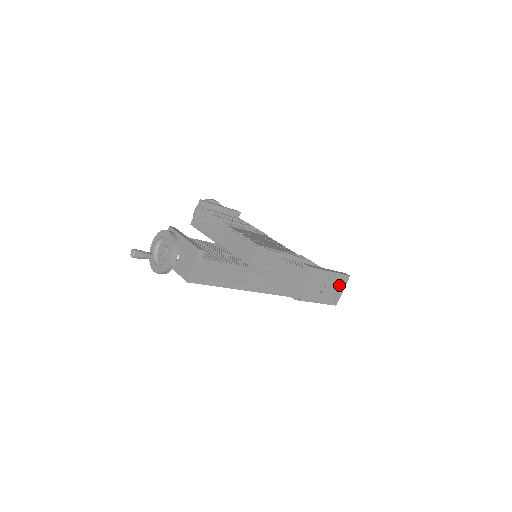
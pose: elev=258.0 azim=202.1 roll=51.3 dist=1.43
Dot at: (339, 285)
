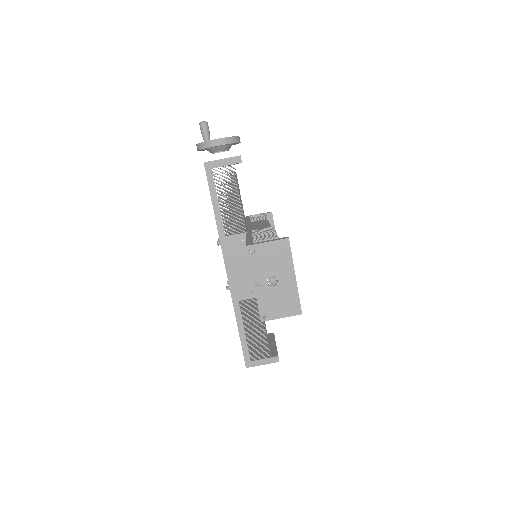
Dot at: (286, 305)
